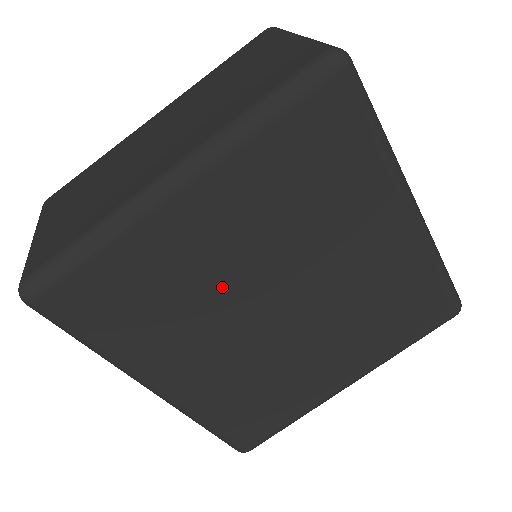
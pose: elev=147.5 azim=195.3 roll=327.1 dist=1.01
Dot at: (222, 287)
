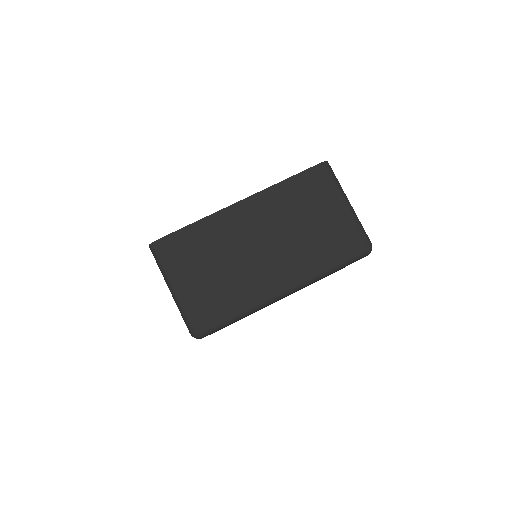
Dot at: occluded
